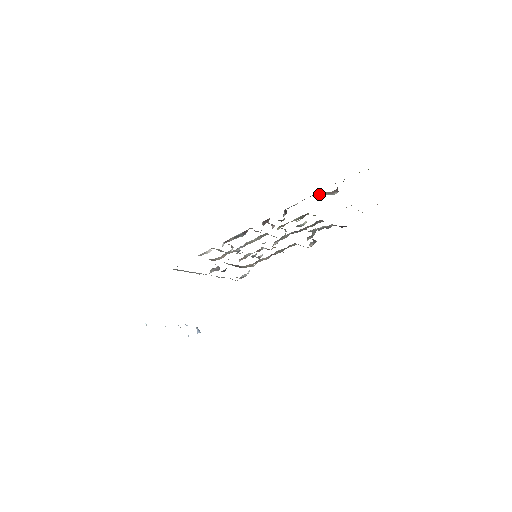
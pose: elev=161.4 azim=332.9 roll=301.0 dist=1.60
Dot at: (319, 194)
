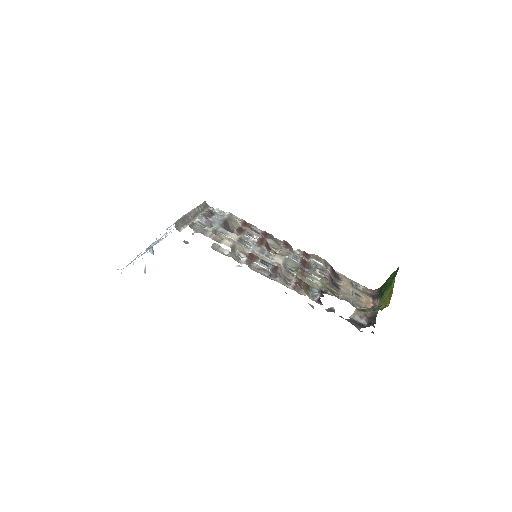
Dot at: (354, 316)
